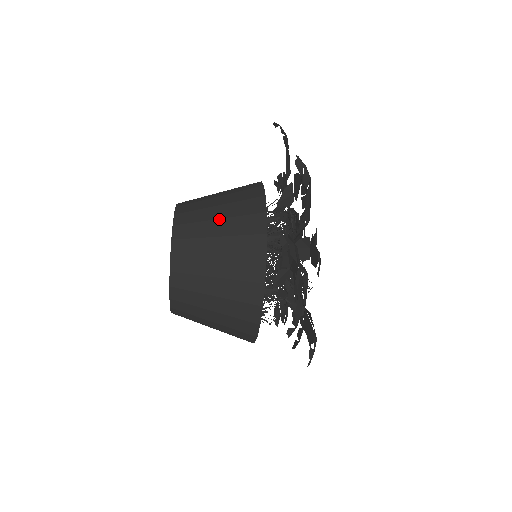
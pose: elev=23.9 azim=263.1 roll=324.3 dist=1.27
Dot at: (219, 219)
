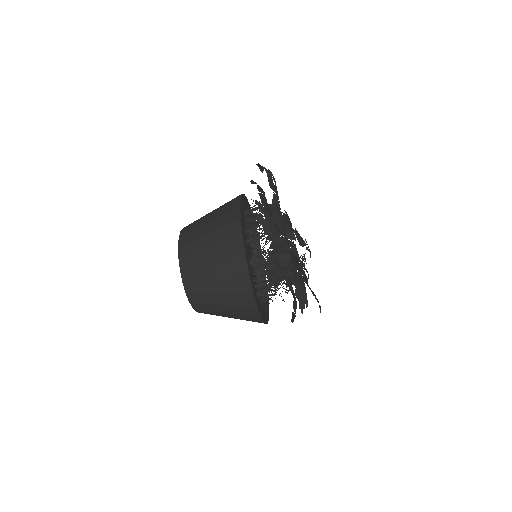
Dot at: occluded
